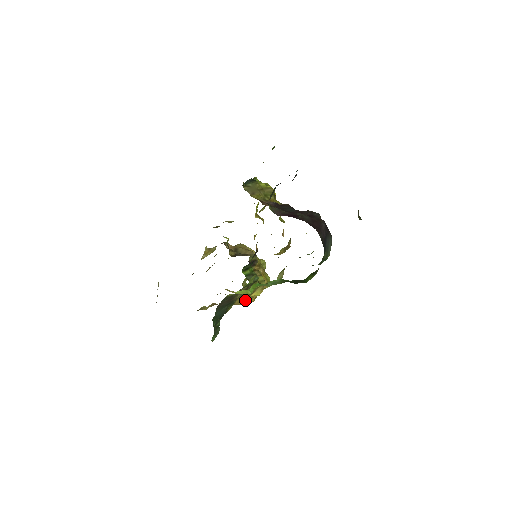
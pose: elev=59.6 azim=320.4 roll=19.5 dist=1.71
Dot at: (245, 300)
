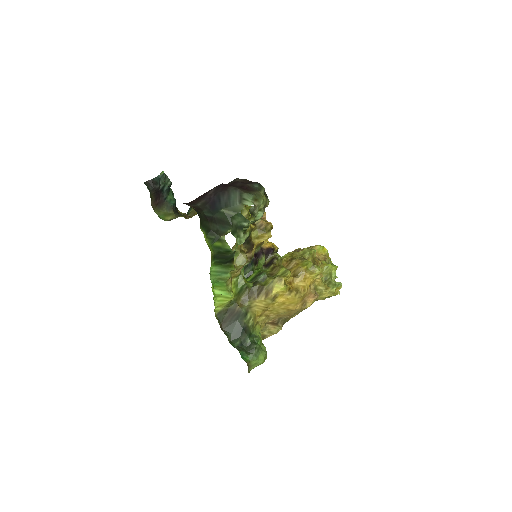
Dot at: (277, 302)
